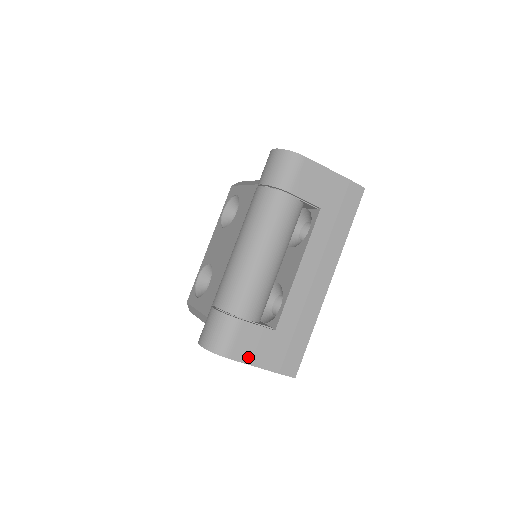
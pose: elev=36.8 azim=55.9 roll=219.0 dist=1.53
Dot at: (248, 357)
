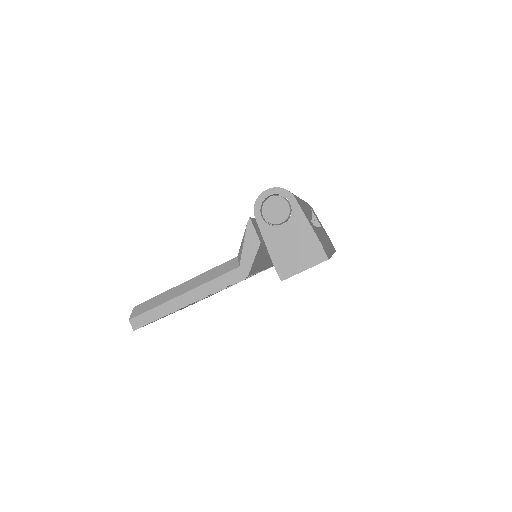
Dot at: (304, 212)
